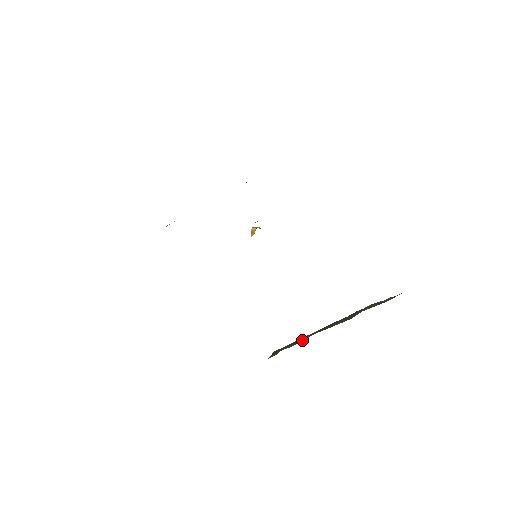
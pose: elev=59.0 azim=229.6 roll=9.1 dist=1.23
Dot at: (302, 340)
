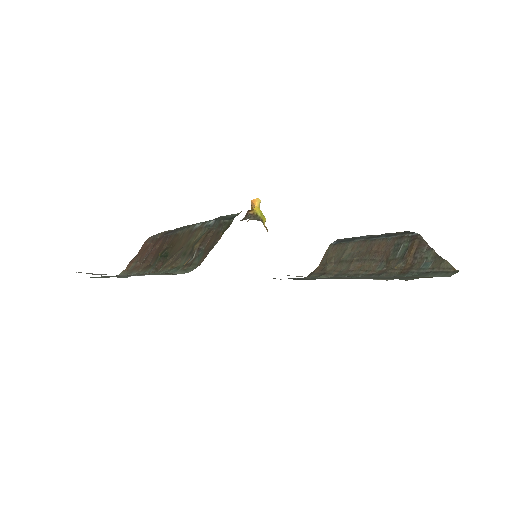
Dot at: (343, 265)
